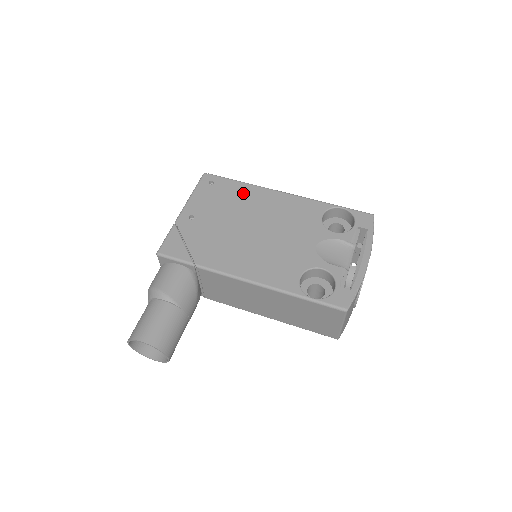
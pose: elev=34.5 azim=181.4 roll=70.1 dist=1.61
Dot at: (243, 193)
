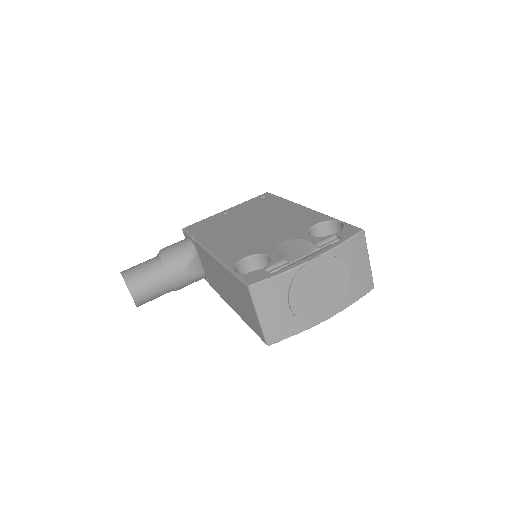
Dot at: (276, 204)
